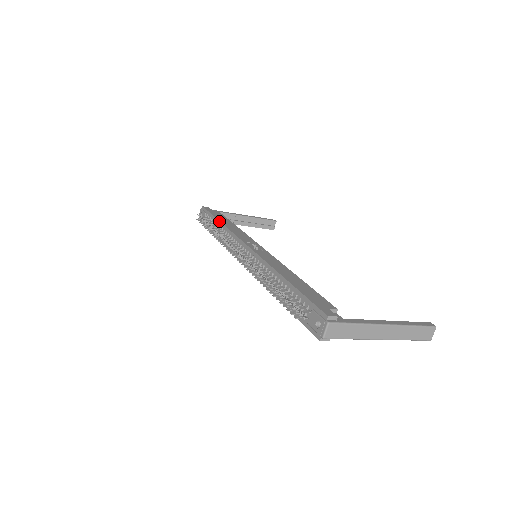
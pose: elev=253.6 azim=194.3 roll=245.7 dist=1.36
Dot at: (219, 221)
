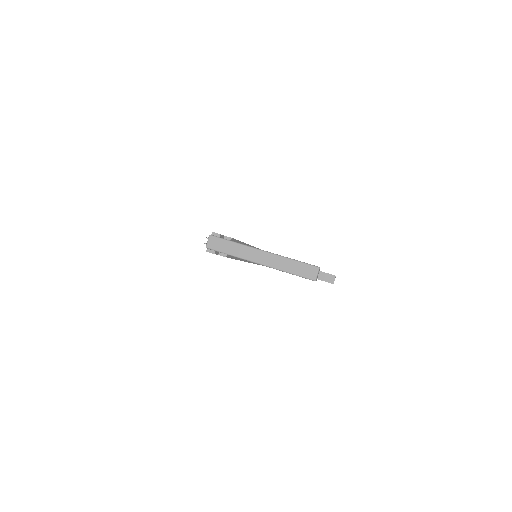
Dot at: occluded
